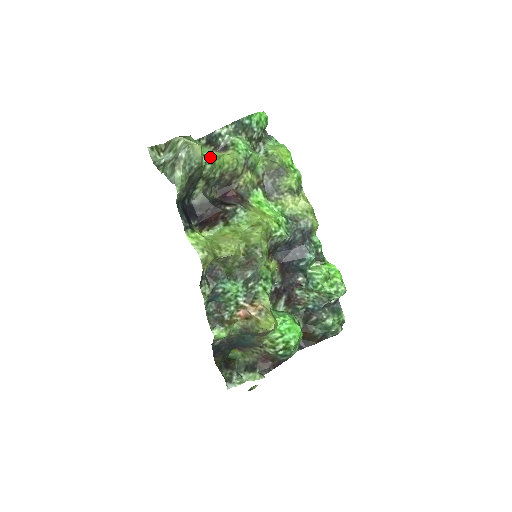
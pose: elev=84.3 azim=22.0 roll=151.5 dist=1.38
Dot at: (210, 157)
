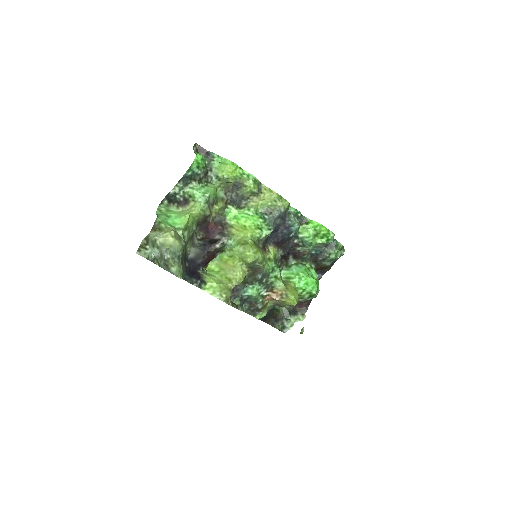
Dot at: (183, 227)
